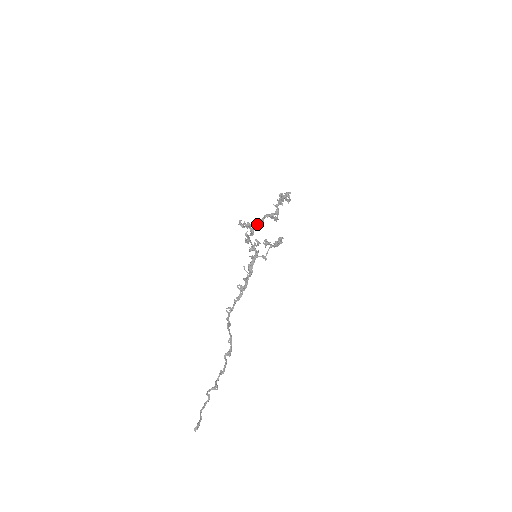
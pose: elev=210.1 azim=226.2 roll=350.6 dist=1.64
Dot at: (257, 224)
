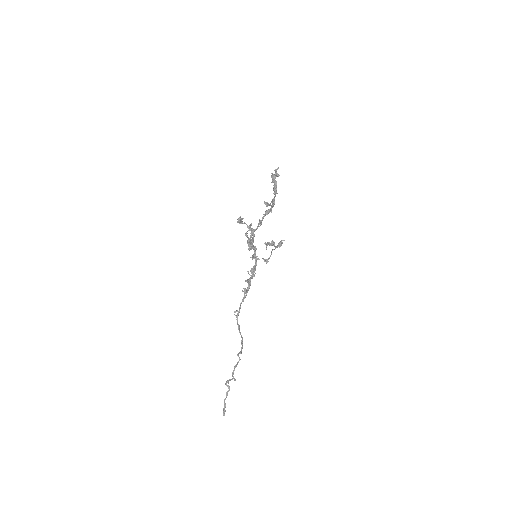
Dot at: (259, 226)
